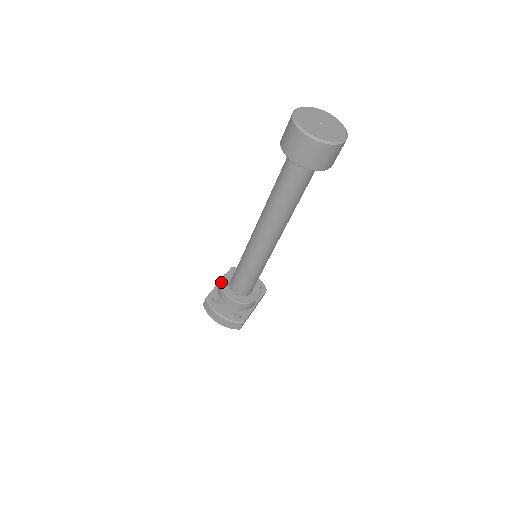
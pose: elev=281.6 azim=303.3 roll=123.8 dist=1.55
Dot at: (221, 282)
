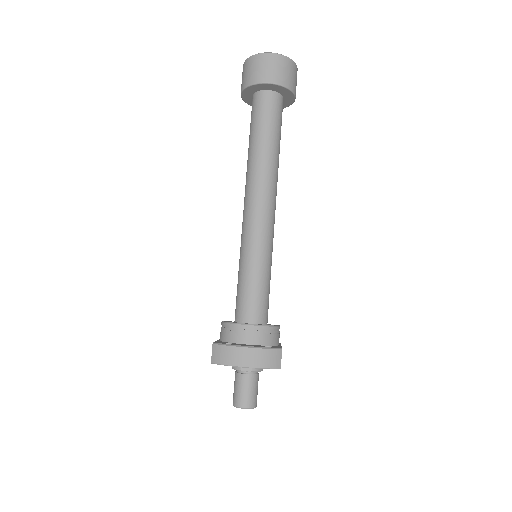
Dot at: (223, 321)
